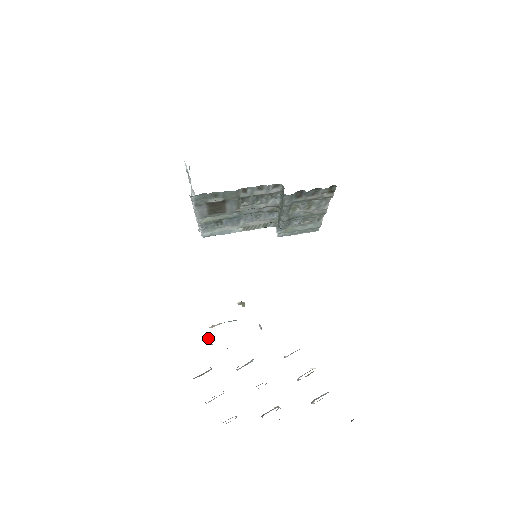
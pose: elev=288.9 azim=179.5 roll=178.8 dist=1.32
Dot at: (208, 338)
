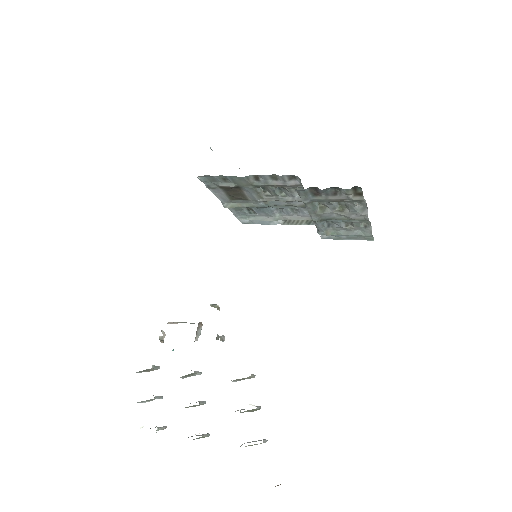
Dot at: occluded
